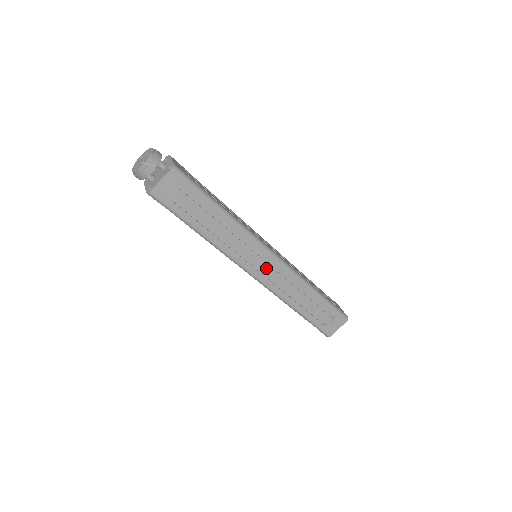
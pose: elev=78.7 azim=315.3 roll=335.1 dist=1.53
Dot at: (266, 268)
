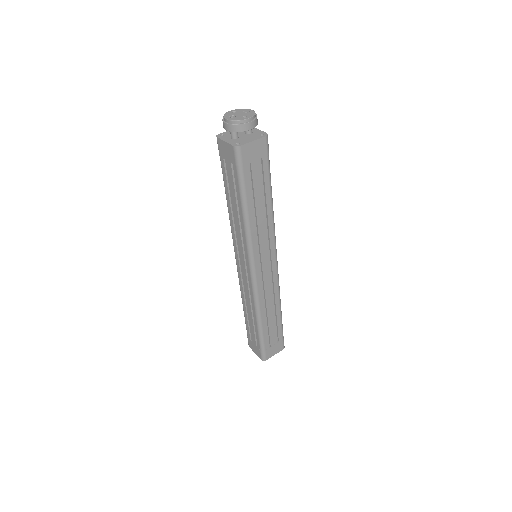
Dot at: (266, 270)
